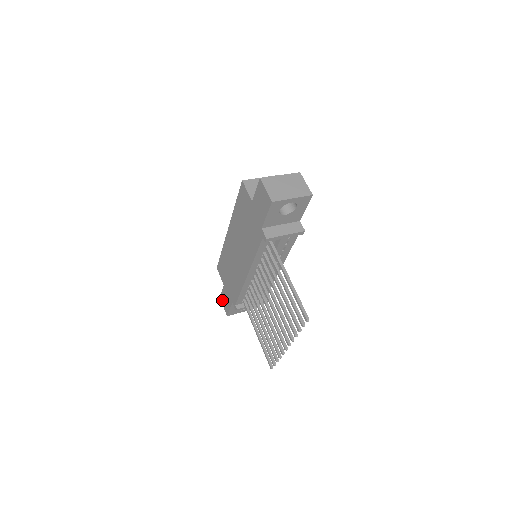
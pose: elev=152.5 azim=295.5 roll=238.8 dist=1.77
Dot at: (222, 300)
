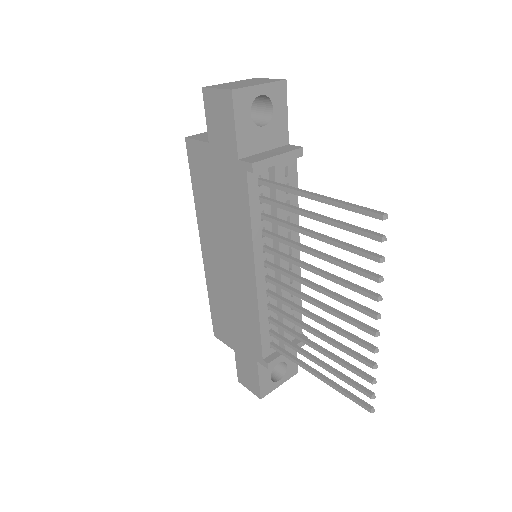
Dot at: (242, 380)
